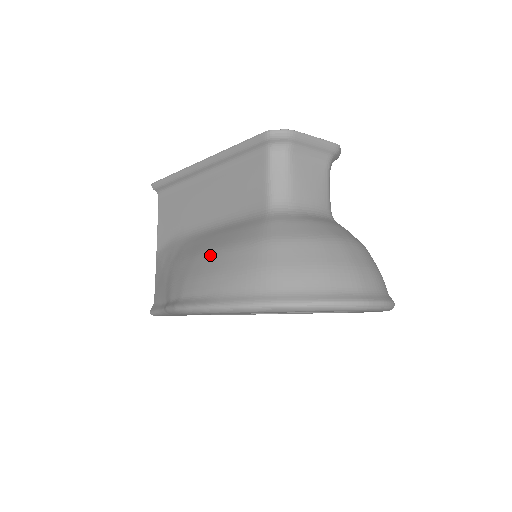
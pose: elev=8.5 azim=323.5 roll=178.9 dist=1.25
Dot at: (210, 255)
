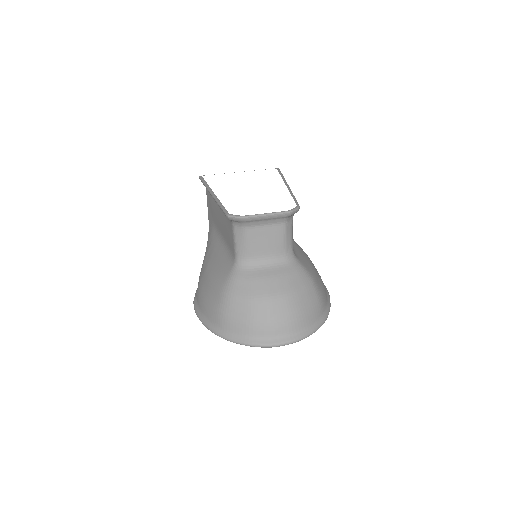
Dot at: (206, 279)
